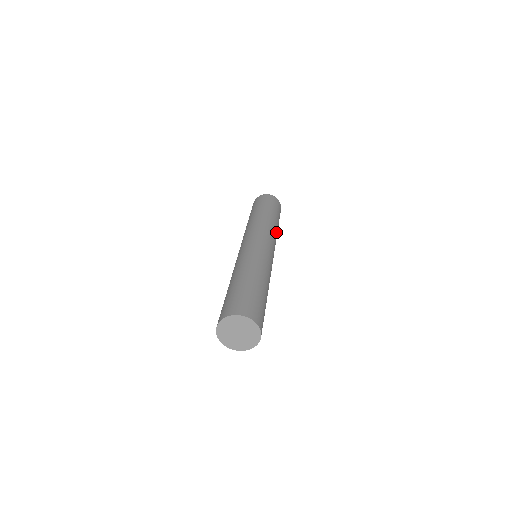
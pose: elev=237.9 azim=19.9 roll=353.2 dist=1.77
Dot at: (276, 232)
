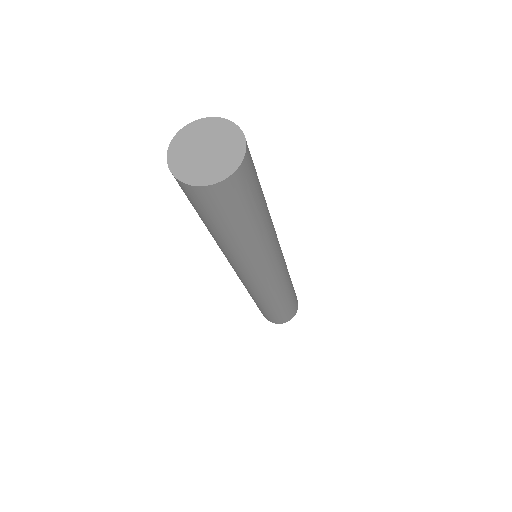
Dot at: occluded
